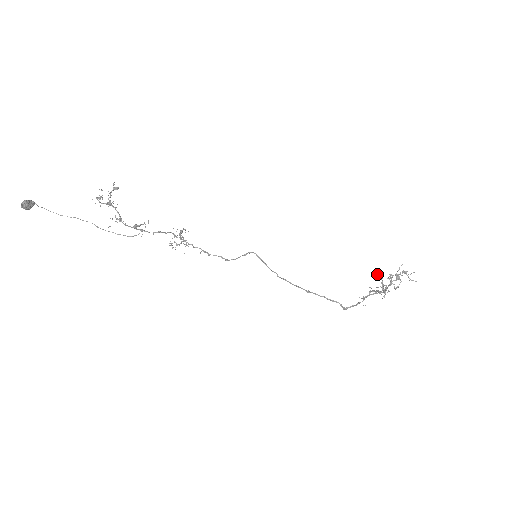
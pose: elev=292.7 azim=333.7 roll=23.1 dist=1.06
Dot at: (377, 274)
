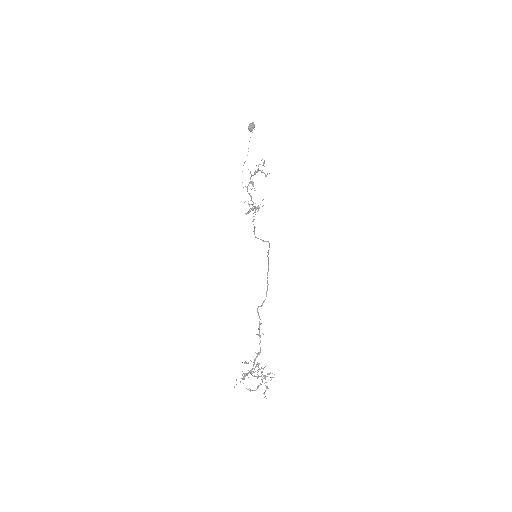
Dot at: occluded
